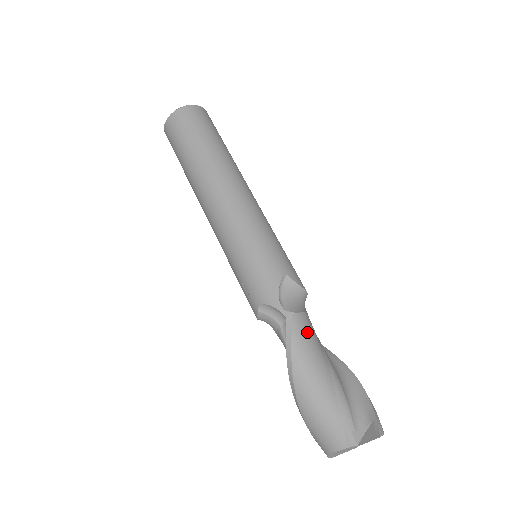
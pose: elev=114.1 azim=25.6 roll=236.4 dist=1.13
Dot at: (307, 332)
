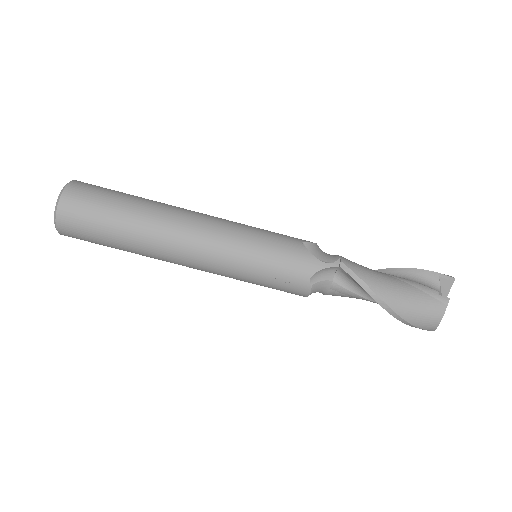
Dot at: (356, 264)
